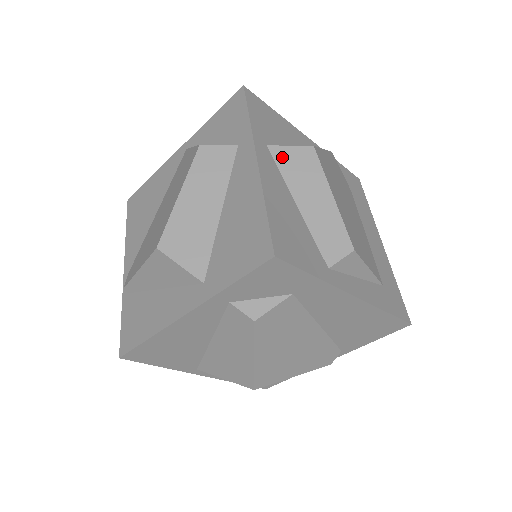
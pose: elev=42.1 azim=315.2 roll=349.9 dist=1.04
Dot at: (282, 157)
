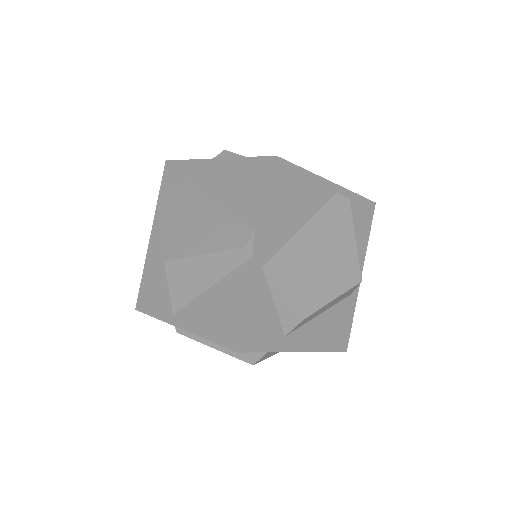
Dot at: occluded
